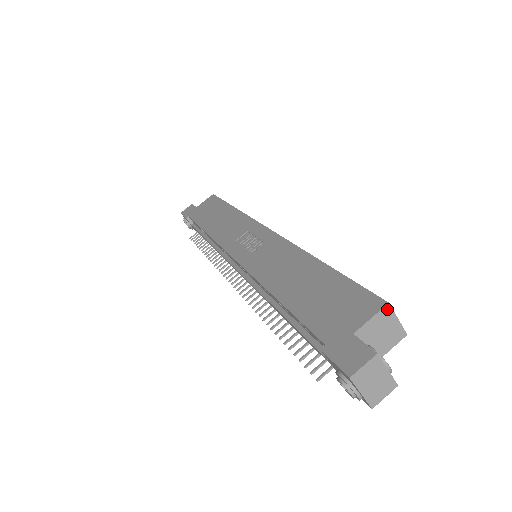
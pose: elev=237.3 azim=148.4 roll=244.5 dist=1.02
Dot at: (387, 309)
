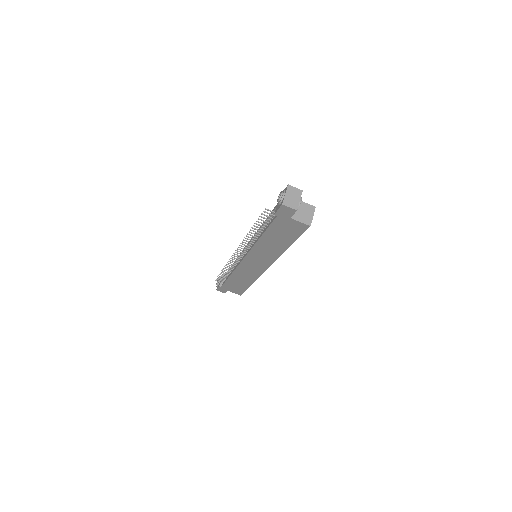
Dot at: (313, 208)
